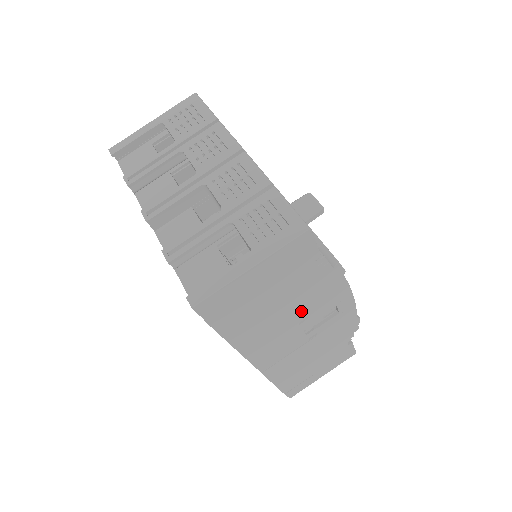
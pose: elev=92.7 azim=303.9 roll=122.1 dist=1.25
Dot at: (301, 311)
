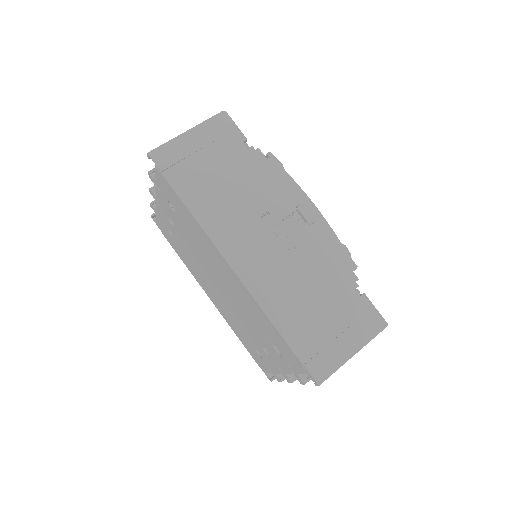
Dot at: (256, 200)
